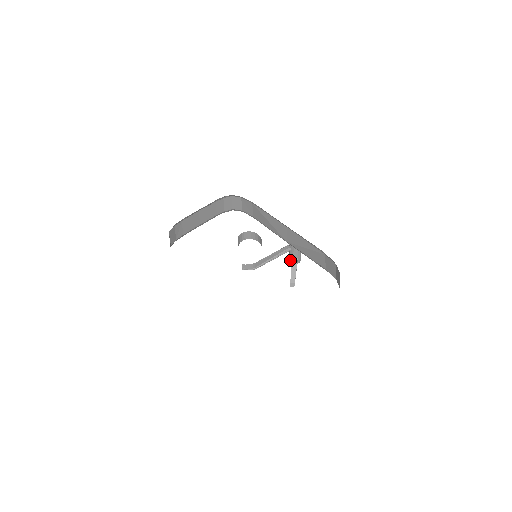
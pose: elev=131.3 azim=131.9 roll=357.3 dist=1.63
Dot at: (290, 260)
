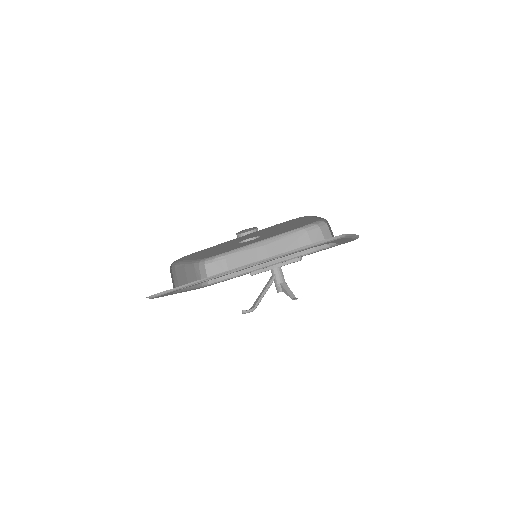
Dot at: (280, 290)
